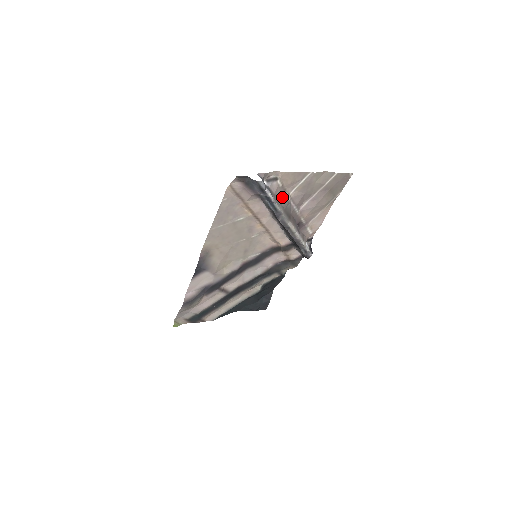
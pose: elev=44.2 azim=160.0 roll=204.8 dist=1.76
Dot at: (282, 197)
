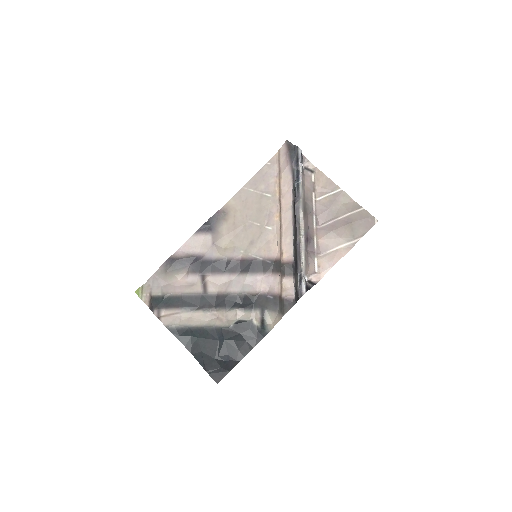
Dot at: (309, 191)
